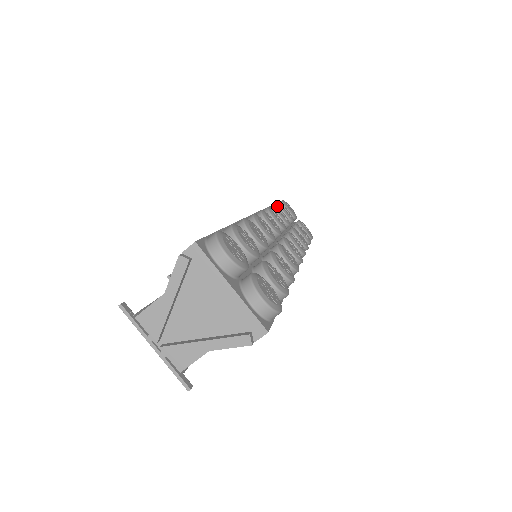
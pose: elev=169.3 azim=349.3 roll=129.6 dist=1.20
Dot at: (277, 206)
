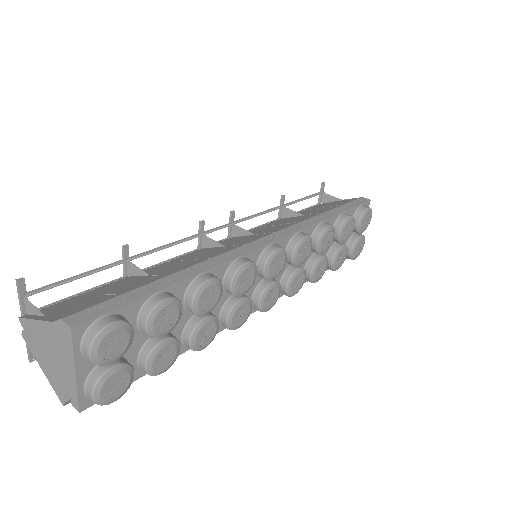
Dot at: (331, 229)
